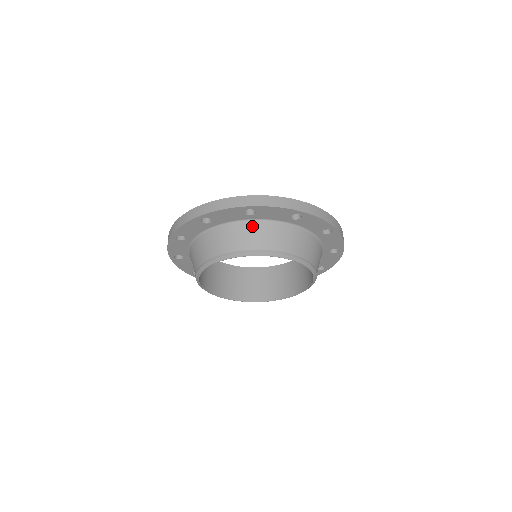
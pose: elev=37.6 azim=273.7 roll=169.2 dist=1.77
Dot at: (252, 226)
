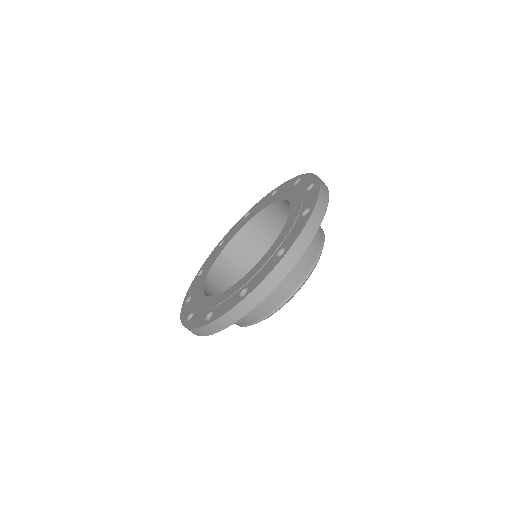
Dot at: occluded
